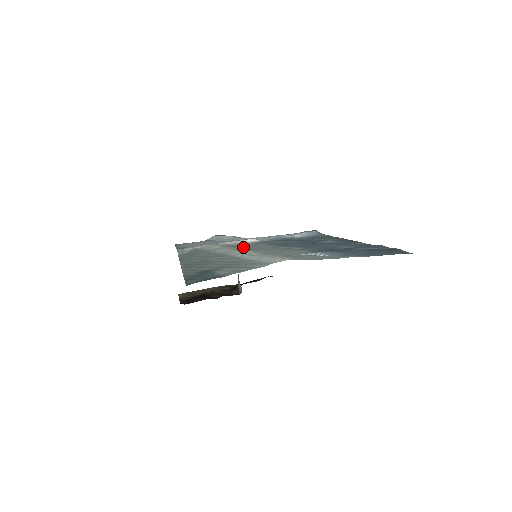
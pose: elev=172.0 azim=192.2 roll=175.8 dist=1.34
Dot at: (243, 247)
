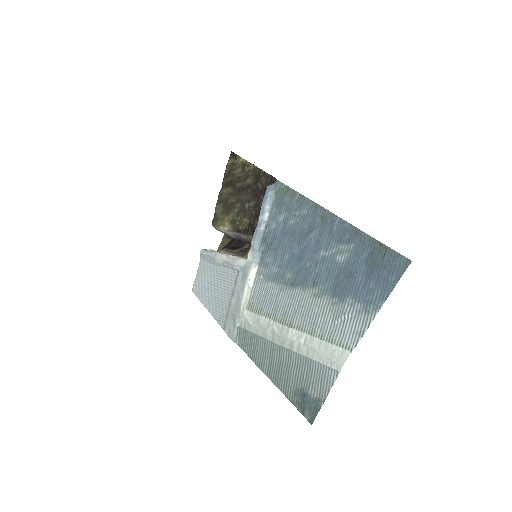
Dot at: (271, 310)
